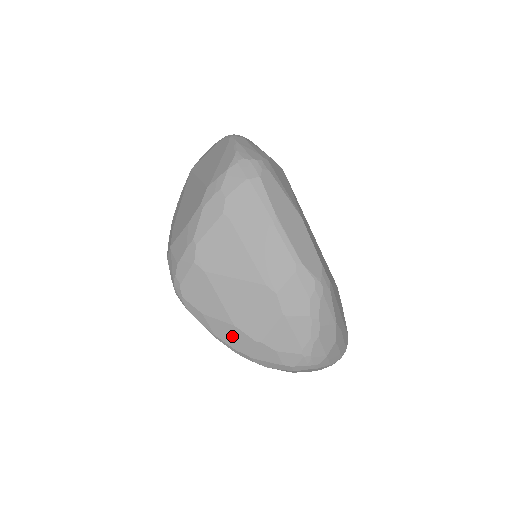
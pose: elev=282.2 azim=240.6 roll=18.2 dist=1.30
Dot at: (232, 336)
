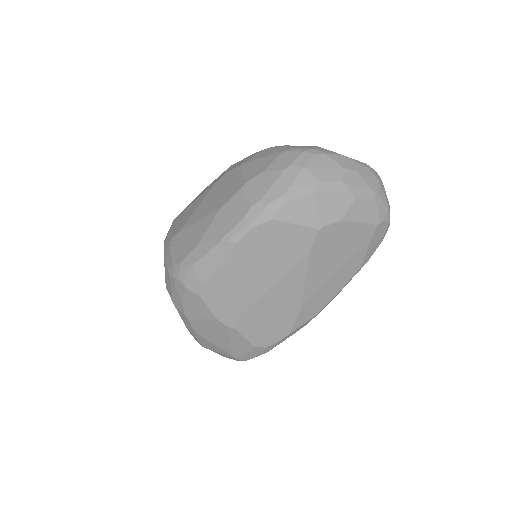
Dot at: (229, 216)
